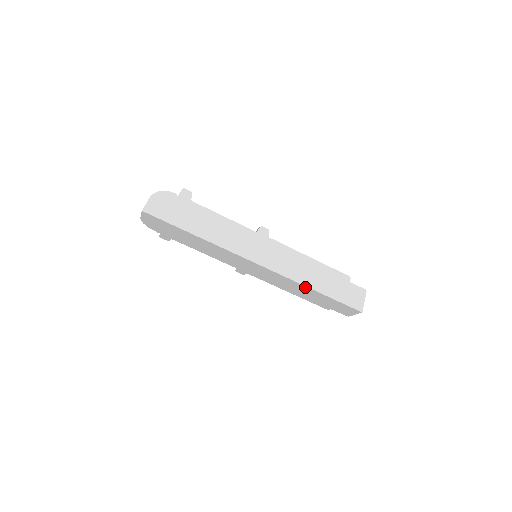
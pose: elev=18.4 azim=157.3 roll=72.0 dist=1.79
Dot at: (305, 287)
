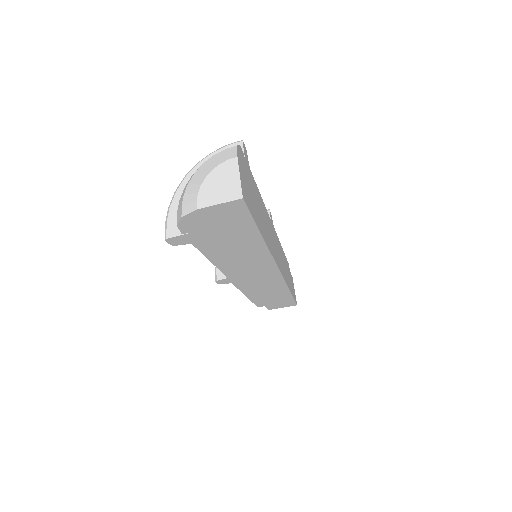
Dot at: (286, 291)
